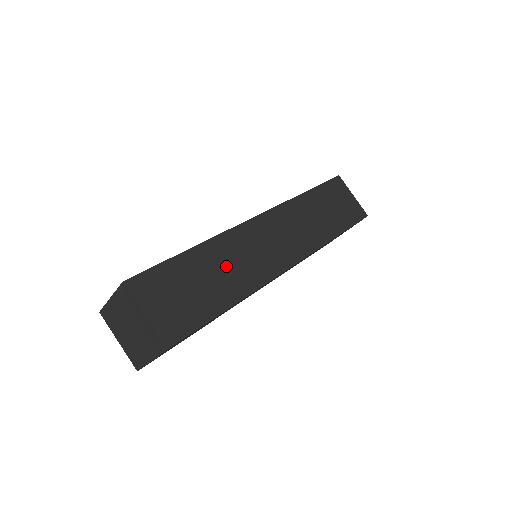
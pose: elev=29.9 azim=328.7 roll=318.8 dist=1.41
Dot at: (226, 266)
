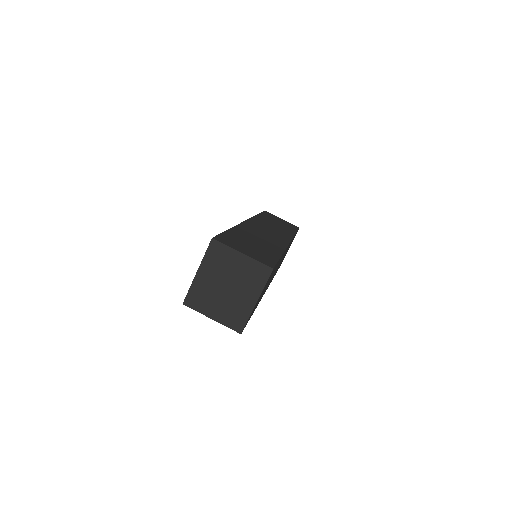
Dot at: (257, 238)
